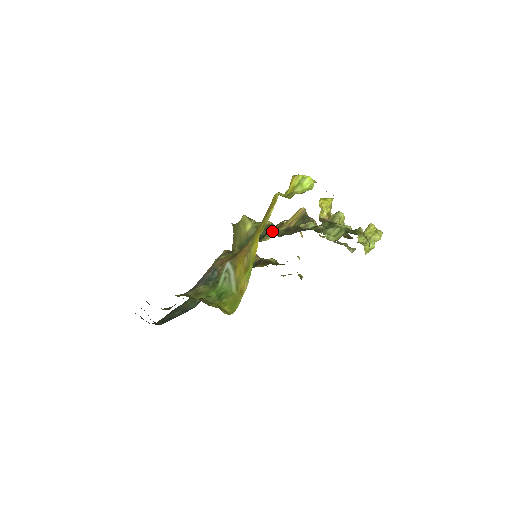
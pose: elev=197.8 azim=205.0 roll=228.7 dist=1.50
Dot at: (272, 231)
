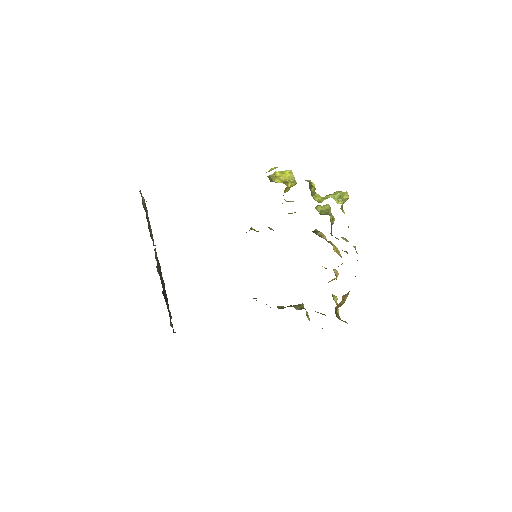
Dot at: occluded
